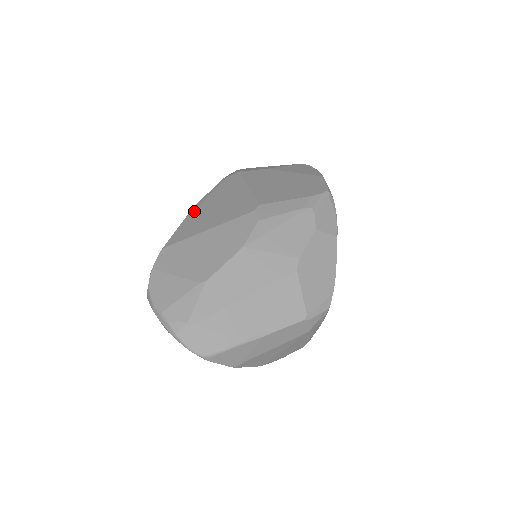
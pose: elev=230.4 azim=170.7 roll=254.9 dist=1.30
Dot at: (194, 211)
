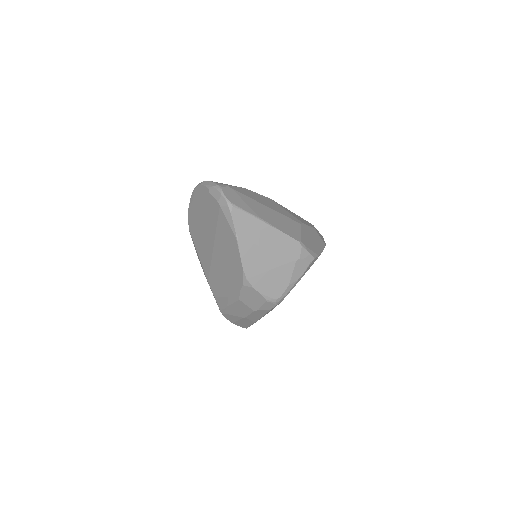
Dot at: occluded
